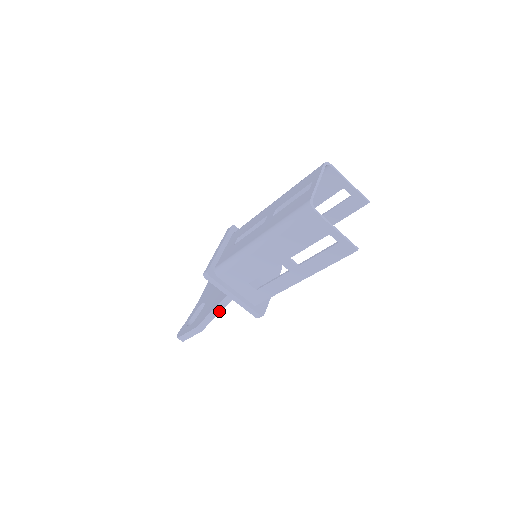
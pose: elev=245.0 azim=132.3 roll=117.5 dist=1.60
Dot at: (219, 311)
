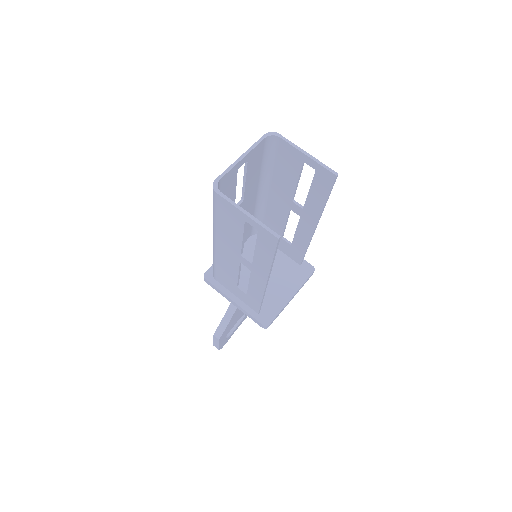
Dot at: (229, 318)
